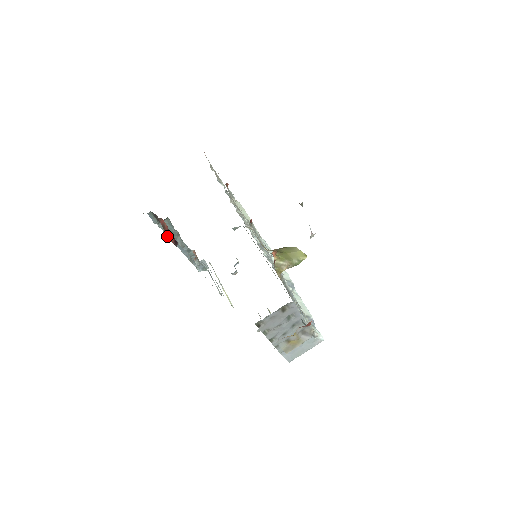
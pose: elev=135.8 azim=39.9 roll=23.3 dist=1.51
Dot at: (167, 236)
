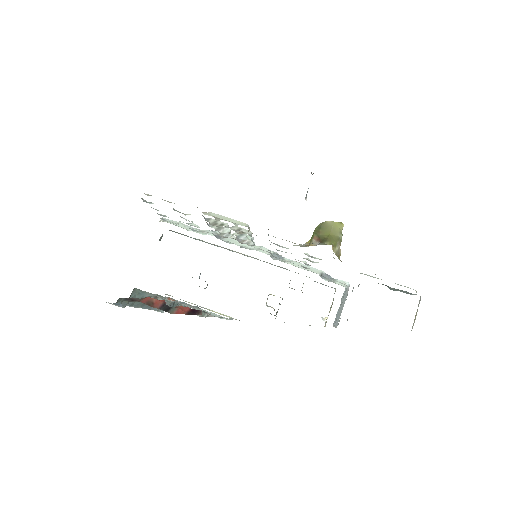
Dot at: occluded
